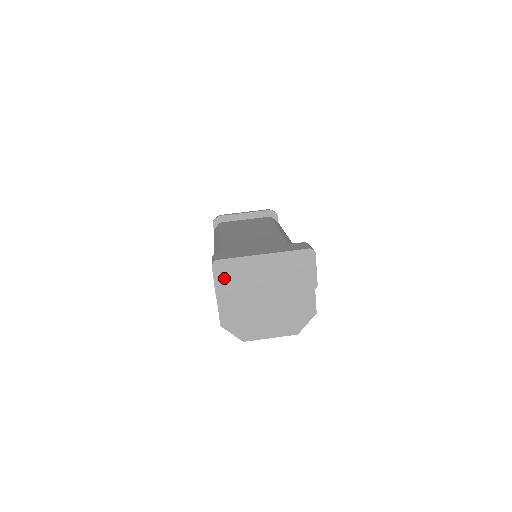
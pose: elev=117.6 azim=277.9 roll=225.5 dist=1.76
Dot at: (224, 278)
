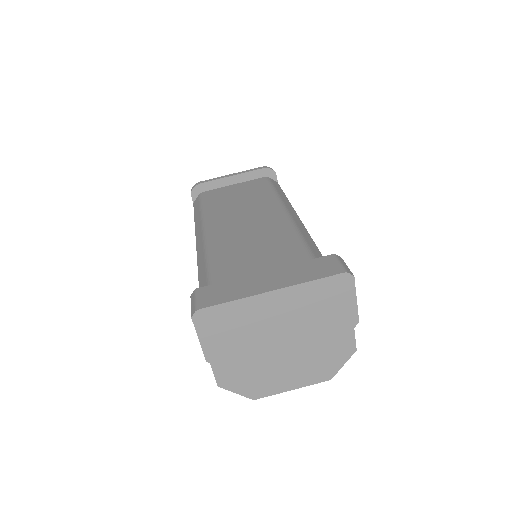
Dot at: (214, 332)
